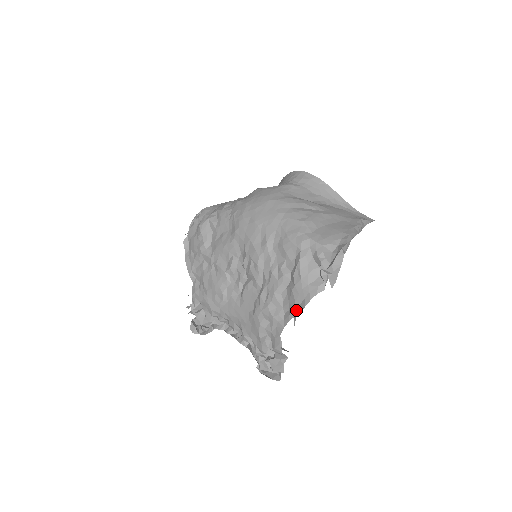
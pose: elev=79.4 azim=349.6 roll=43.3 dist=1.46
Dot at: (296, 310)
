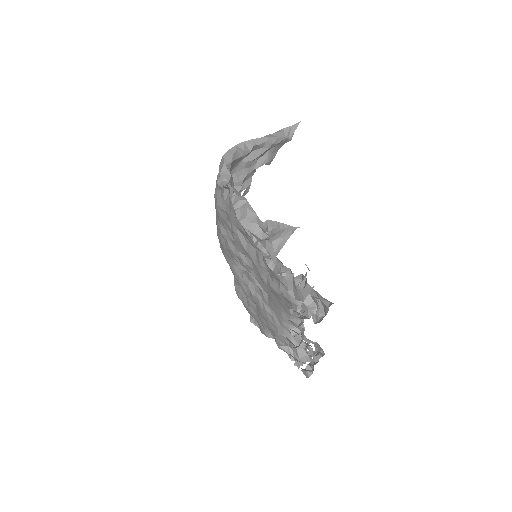
Dot at: (245, 233)
